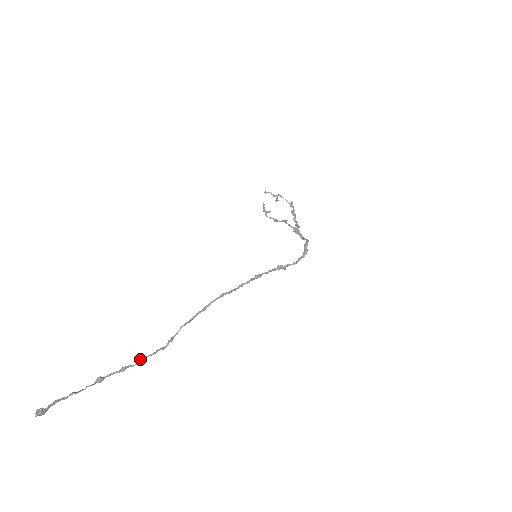
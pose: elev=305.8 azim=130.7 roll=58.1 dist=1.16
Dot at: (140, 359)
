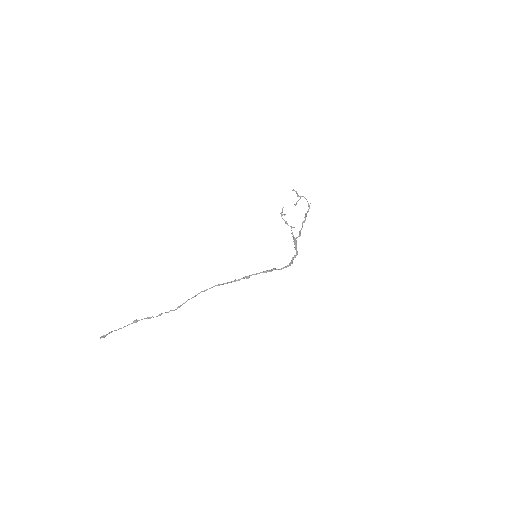
Dot at: (159, 314)
